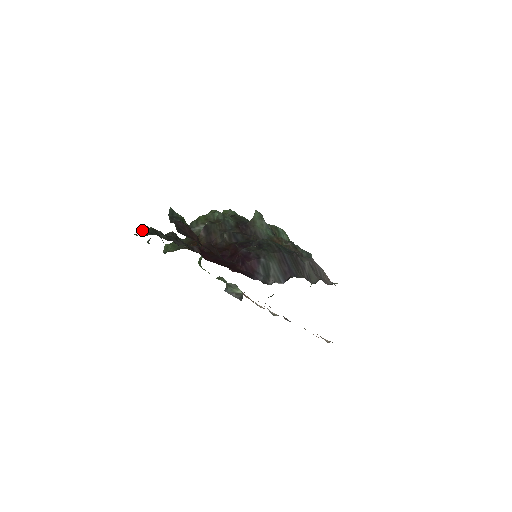
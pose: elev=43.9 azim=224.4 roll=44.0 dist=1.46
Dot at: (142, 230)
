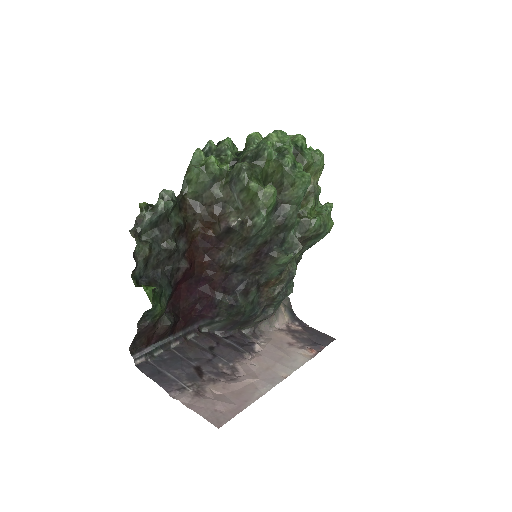
Dot at: (144, 226)
